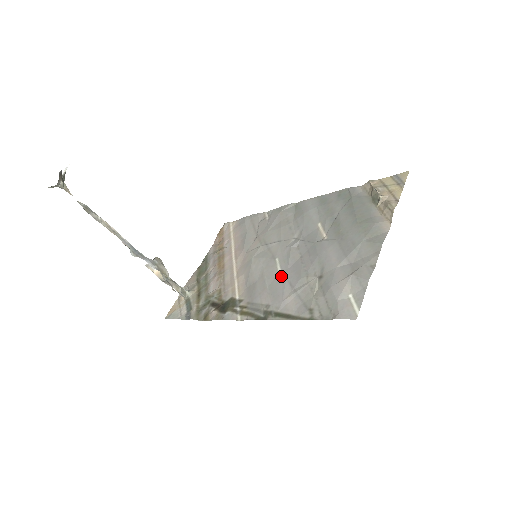
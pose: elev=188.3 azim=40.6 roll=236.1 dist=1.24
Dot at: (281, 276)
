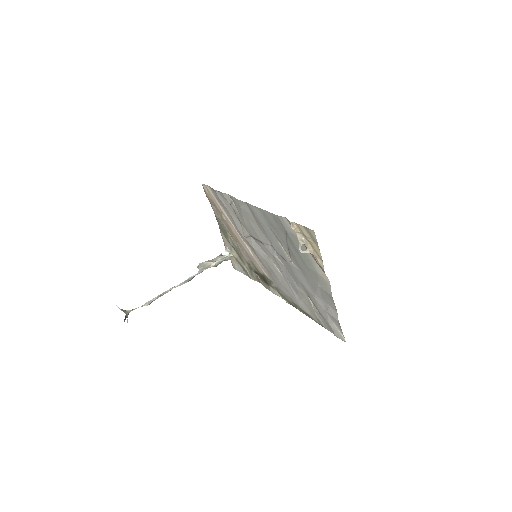
Dot at: (284, 279)
